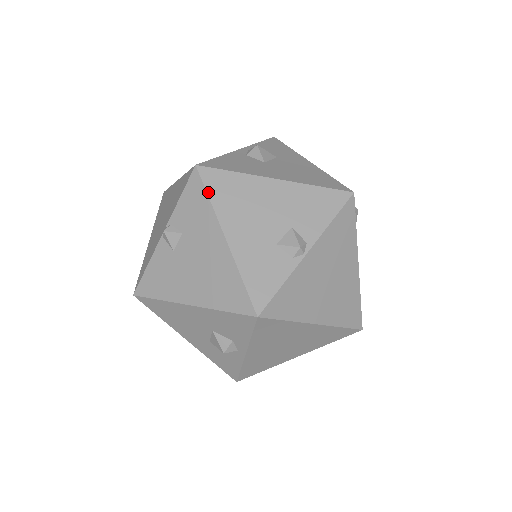
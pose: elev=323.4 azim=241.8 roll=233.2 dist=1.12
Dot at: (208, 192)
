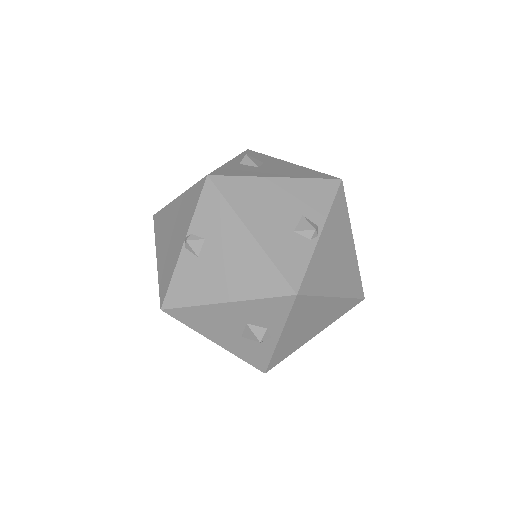
Dot at: (225, 197)
